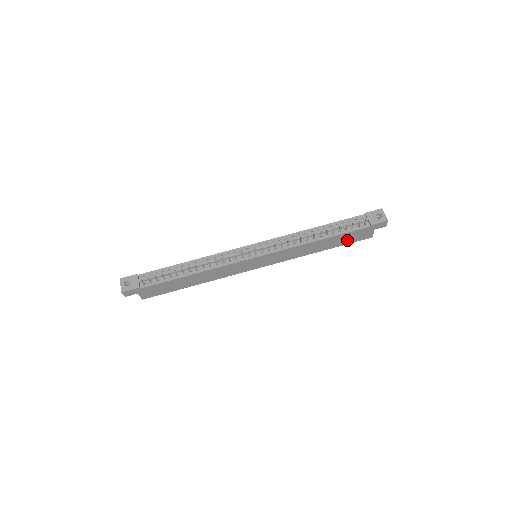
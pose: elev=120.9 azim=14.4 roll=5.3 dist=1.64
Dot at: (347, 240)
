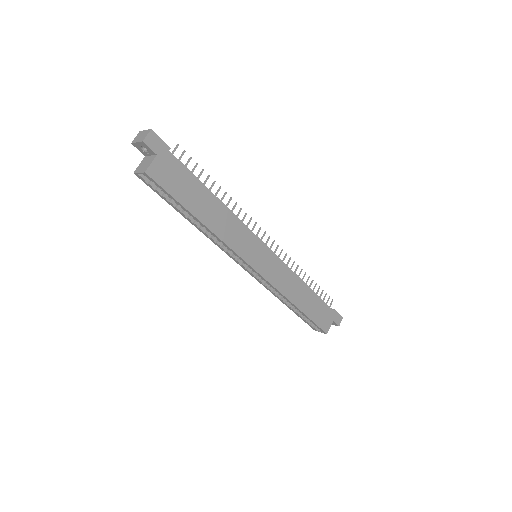
Dot at: (316, 314)
